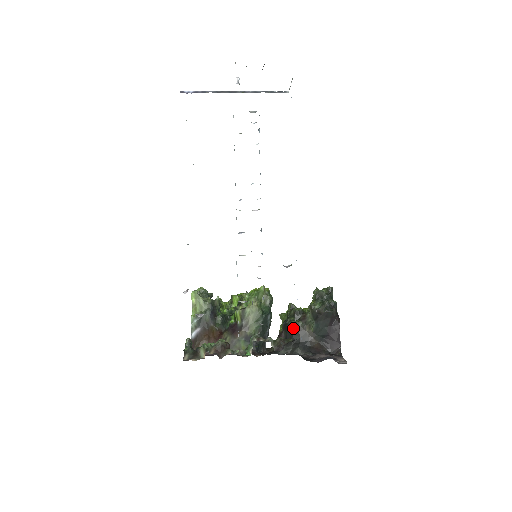
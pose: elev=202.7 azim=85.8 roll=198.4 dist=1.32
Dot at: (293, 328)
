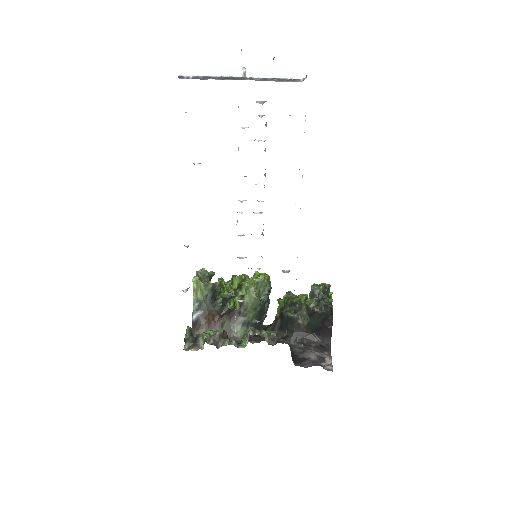
Dot at: (288, 319)
